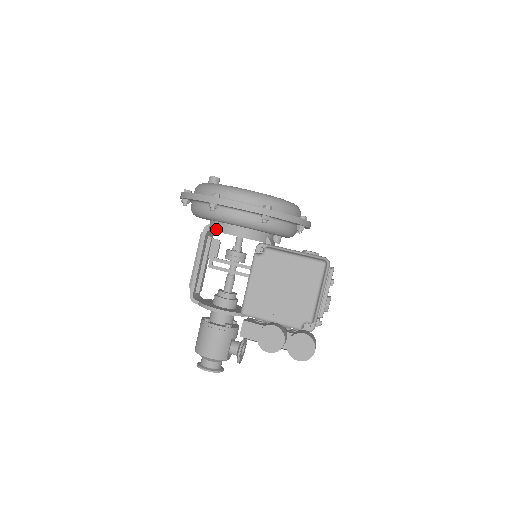
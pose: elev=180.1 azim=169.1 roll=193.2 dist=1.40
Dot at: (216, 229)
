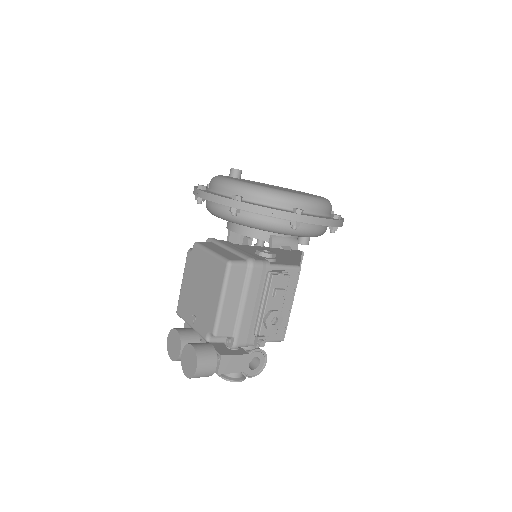
Dot at: occluded
